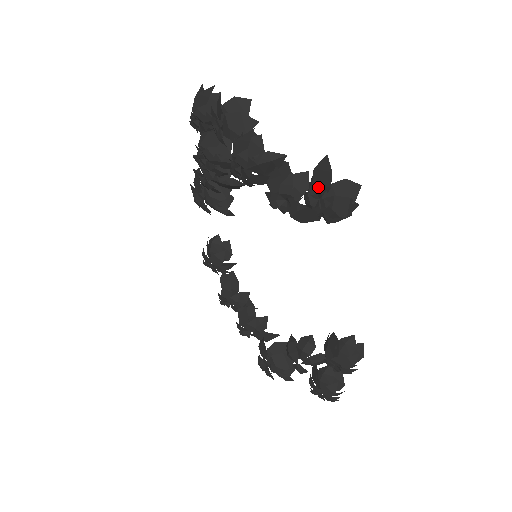
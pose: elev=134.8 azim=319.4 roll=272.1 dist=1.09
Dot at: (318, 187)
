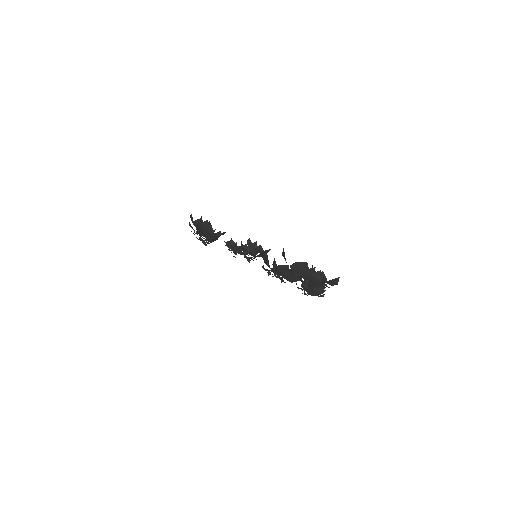
Dot at: (328, 287)
